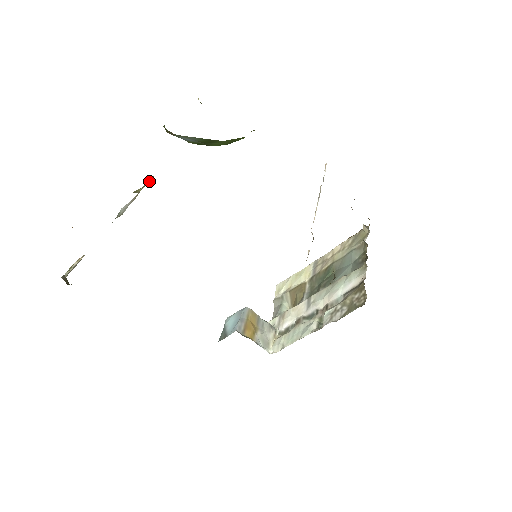
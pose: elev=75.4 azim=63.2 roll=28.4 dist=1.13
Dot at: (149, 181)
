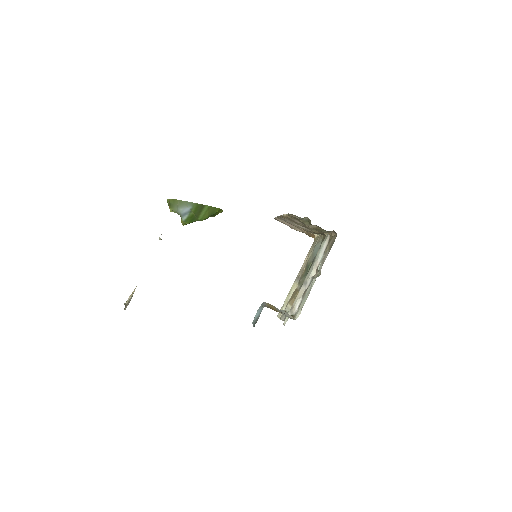
Dot at: occluded
